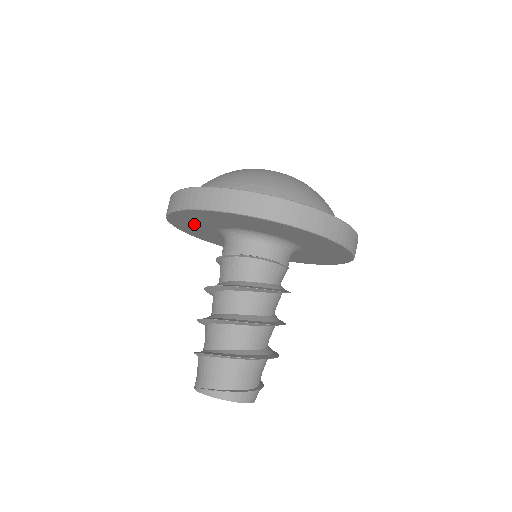
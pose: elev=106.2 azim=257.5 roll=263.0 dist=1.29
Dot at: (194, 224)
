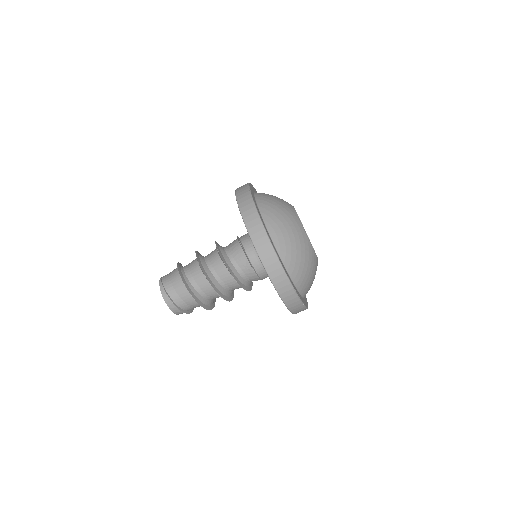
Dot at: occluded
